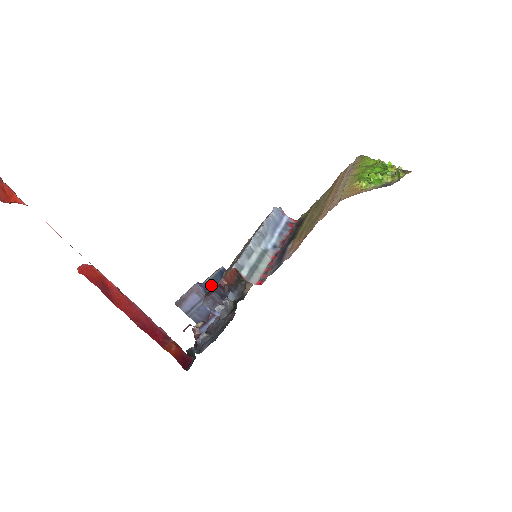
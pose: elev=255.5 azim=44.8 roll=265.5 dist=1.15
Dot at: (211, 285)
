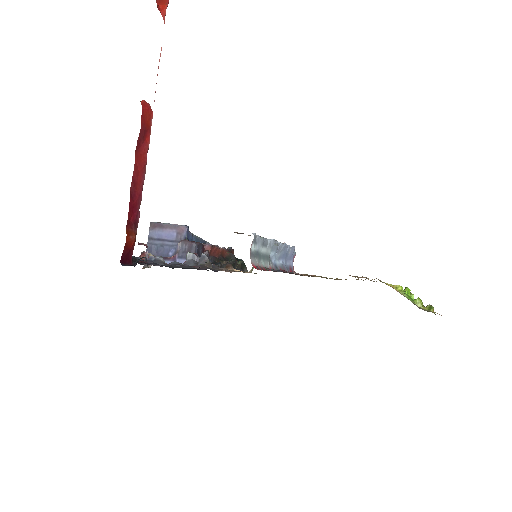
Dot at: occluded
